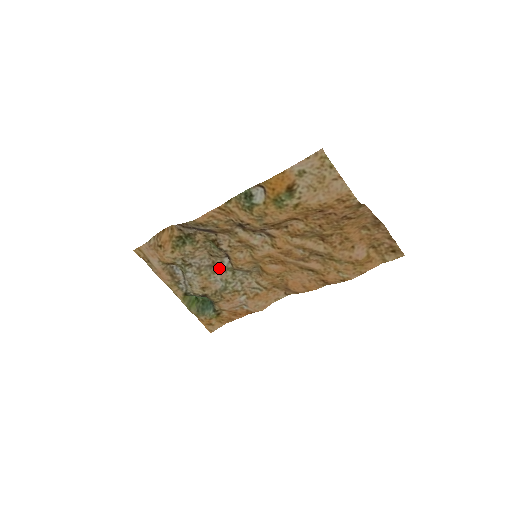
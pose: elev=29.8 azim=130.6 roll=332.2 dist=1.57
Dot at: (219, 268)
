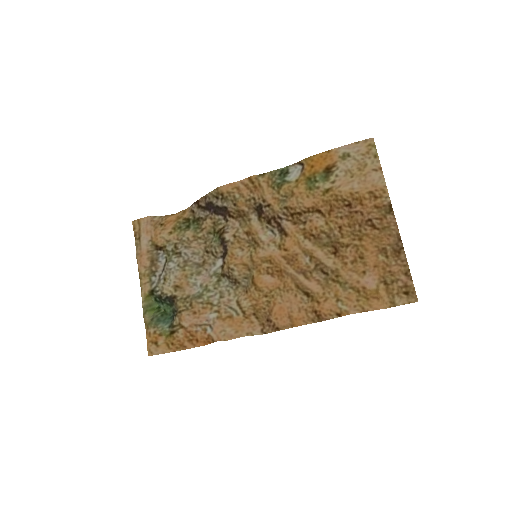
Dot at: (206, 270)
